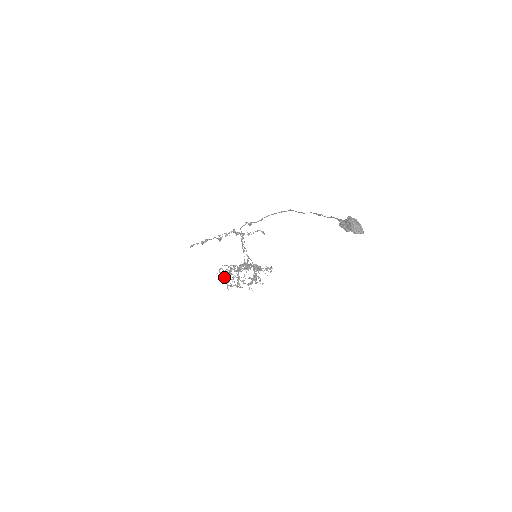
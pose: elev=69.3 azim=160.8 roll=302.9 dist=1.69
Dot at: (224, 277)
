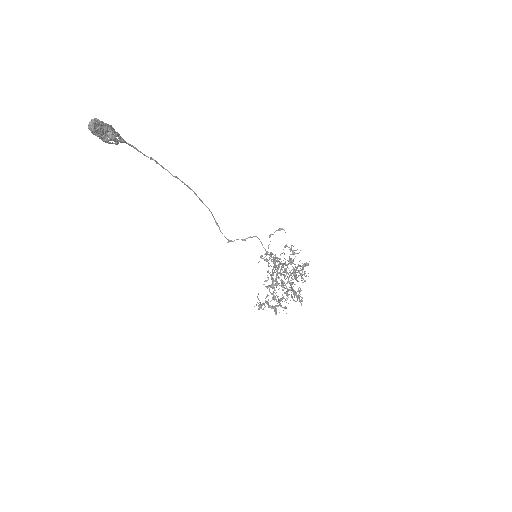
Dot at: (273, 307)
